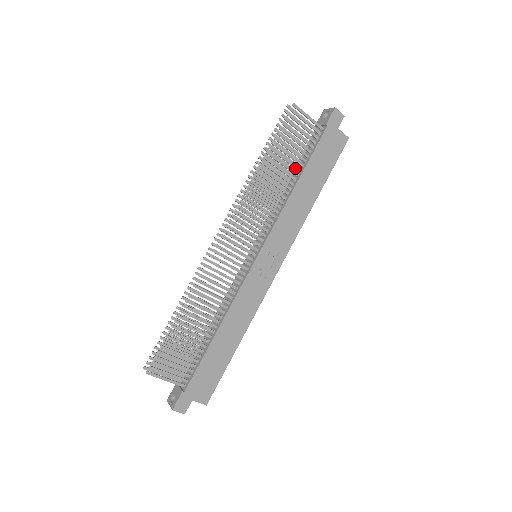
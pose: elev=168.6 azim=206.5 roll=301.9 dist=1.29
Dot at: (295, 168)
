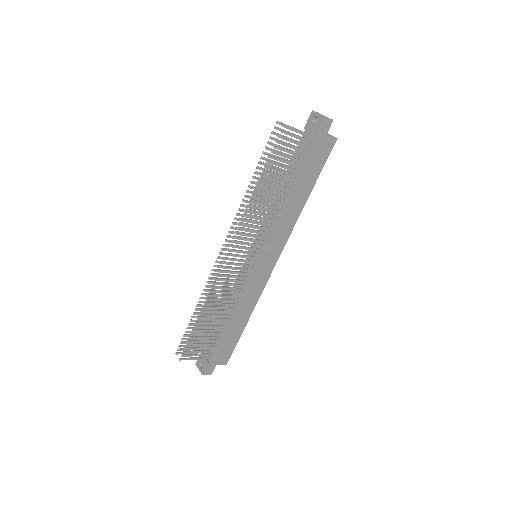
Dot at: occluded
